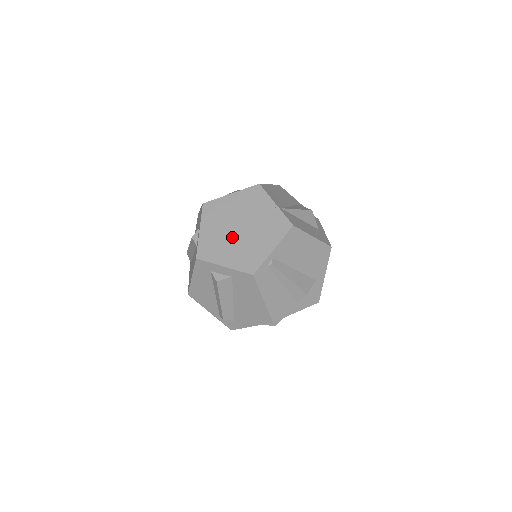
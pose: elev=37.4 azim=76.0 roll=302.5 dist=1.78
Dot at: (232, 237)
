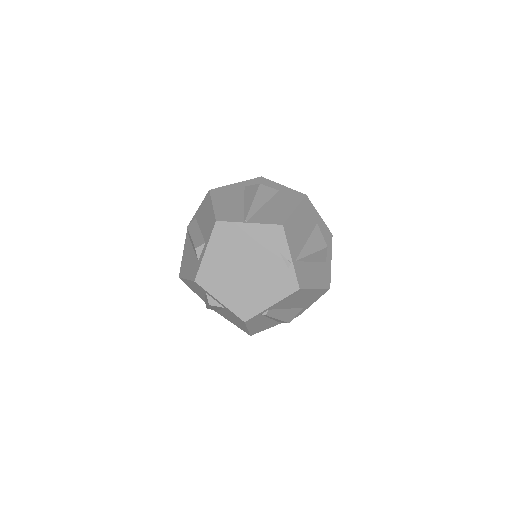
Dot at: (236, 275)
